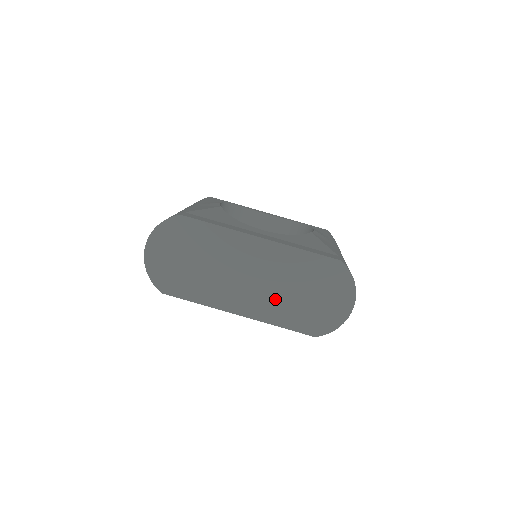
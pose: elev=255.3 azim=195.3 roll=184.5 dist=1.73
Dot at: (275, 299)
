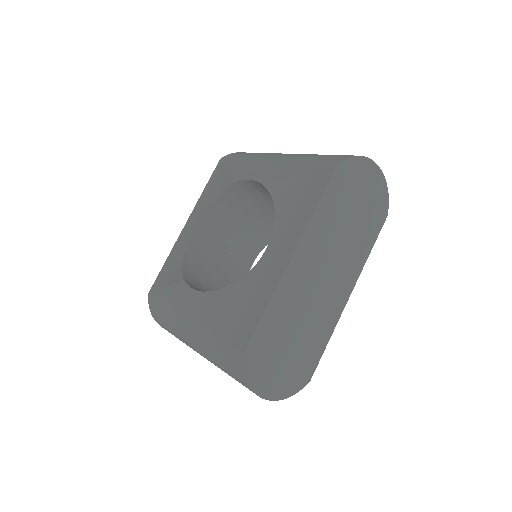
Dot at: (348, 252)
